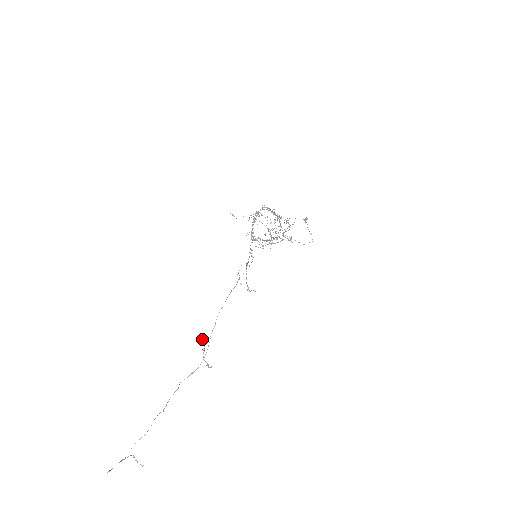
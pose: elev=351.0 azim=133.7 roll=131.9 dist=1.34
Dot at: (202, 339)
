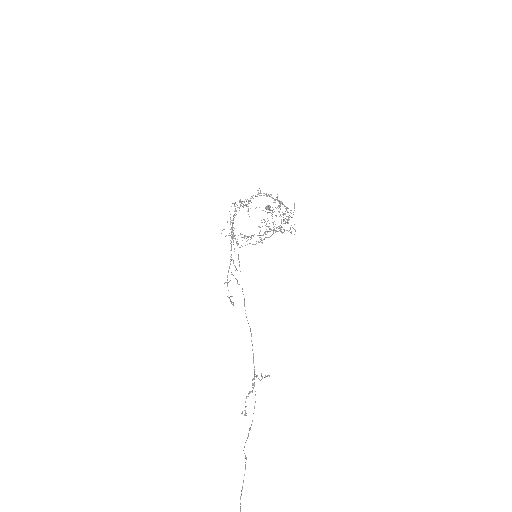
Dot at: (267, 376)
